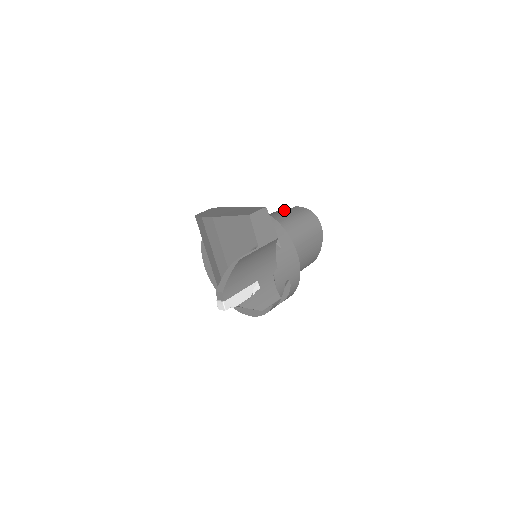
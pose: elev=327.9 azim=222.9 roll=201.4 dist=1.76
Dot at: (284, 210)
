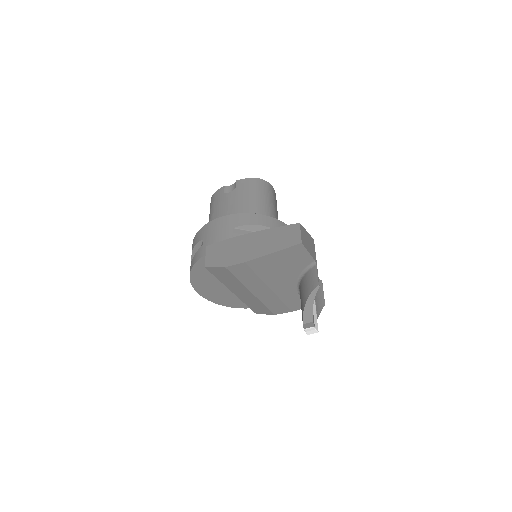
Dot at: (232, 193)
